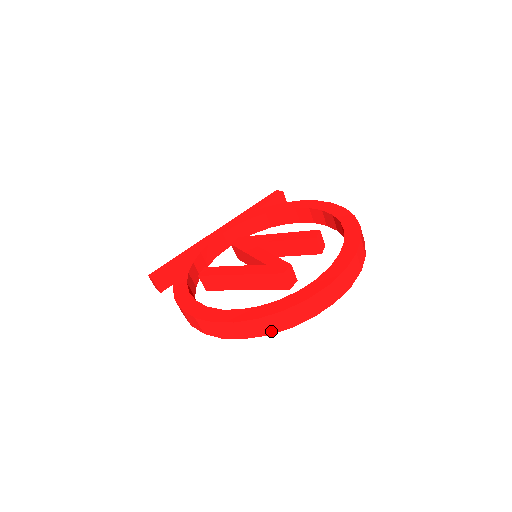
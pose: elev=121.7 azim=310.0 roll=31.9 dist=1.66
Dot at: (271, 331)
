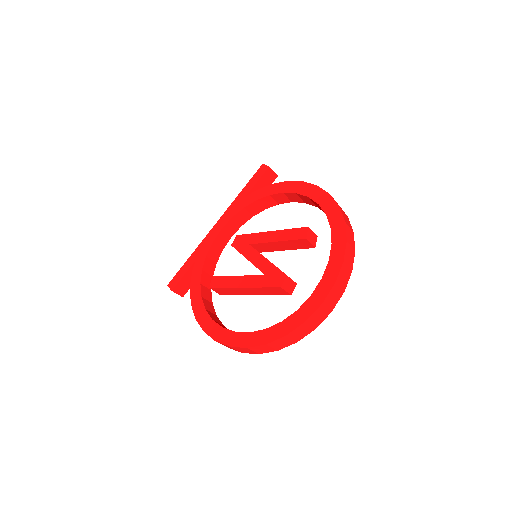
Dot at: (281, 348)
